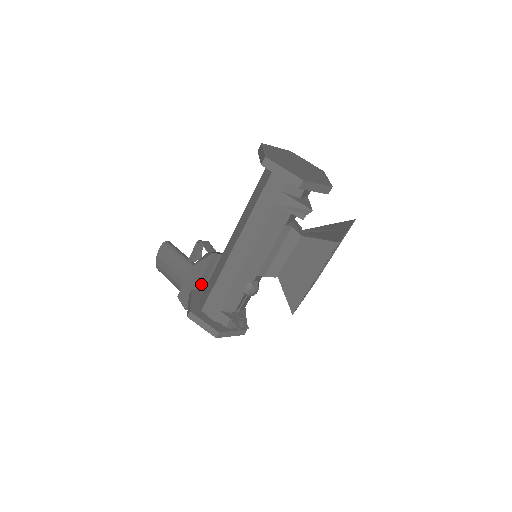
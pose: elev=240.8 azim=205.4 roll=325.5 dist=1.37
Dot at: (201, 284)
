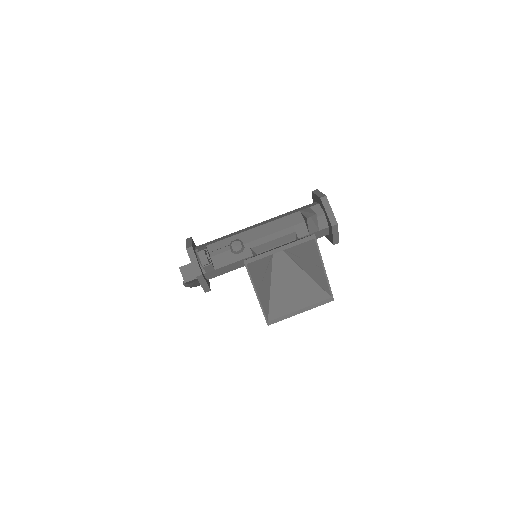
Dot at: occluded
